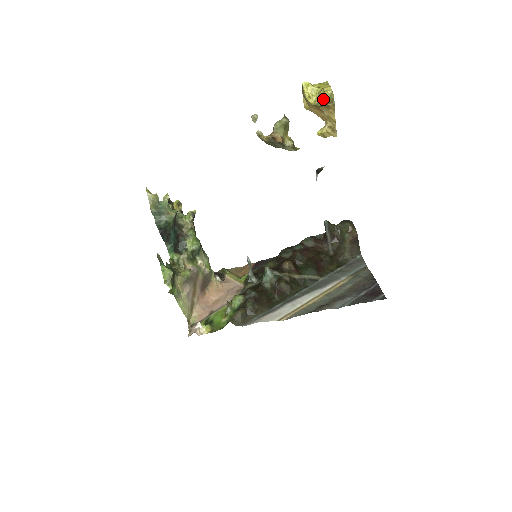
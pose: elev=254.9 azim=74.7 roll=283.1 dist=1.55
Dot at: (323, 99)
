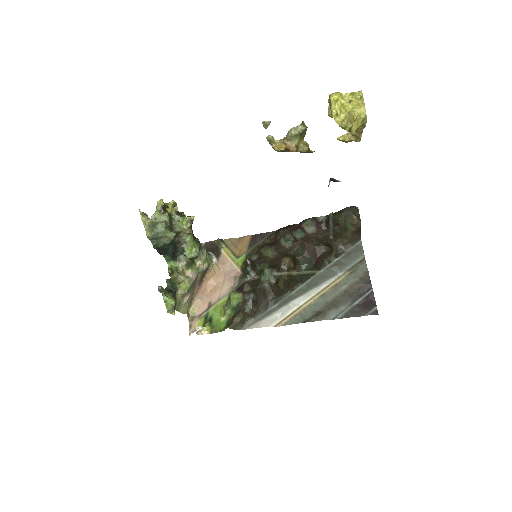
Dot at: (353, 127)
